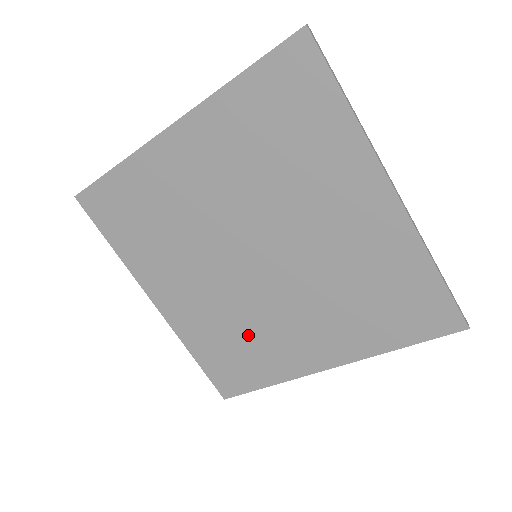
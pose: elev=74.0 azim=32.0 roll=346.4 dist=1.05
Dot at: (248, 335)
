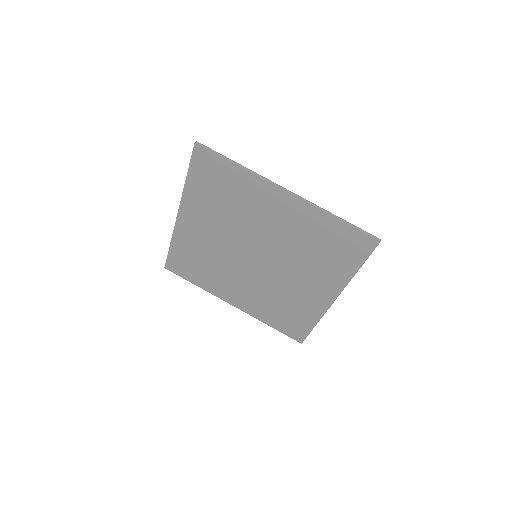
Dot at: (284, 300)
